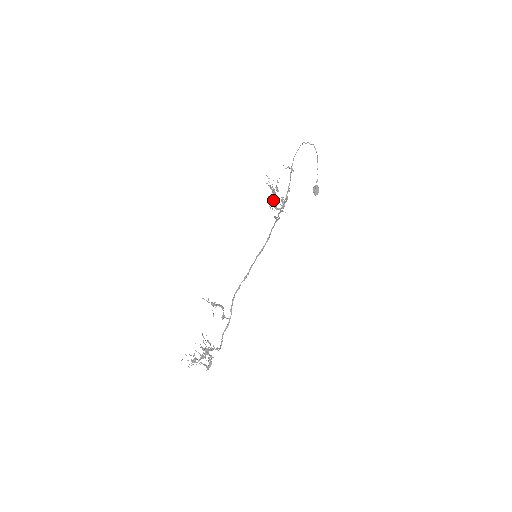
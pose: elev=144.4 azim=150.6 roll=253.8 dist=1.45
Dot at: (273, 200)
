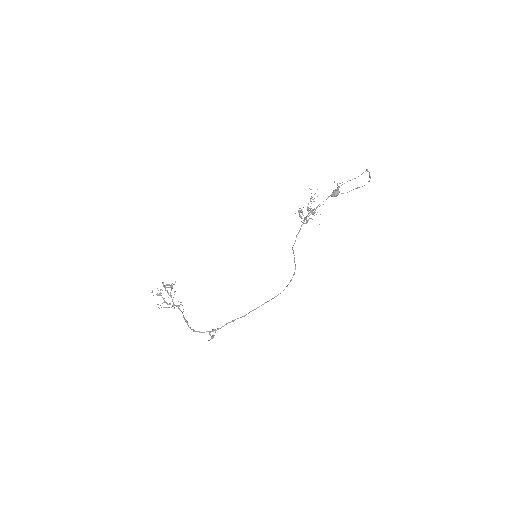
Dot at: (303, 215)
